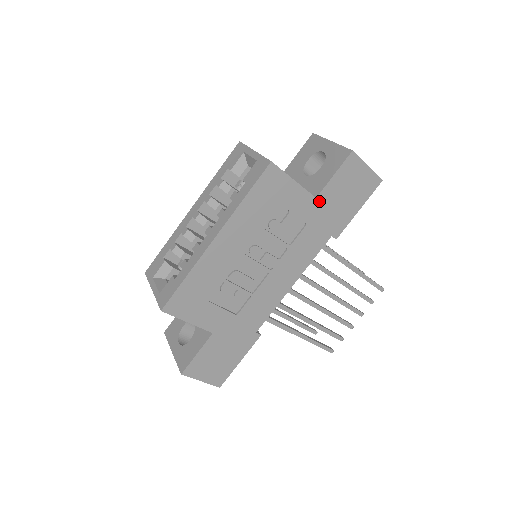
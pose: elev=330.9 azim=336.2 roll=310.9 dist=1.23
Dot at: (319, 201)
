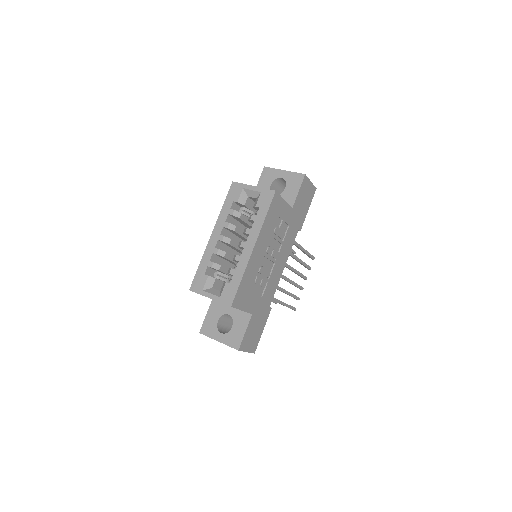
Dot at: (293, 209)
